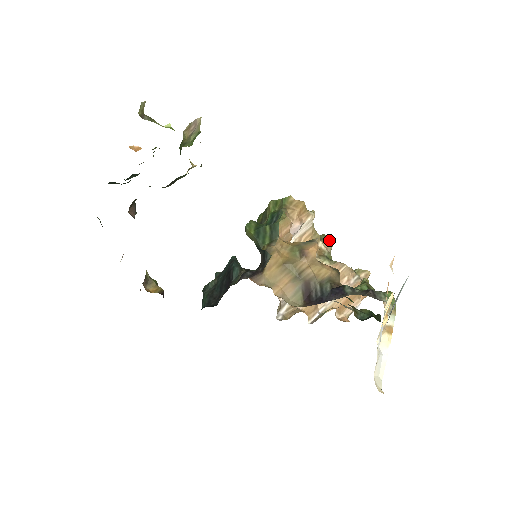
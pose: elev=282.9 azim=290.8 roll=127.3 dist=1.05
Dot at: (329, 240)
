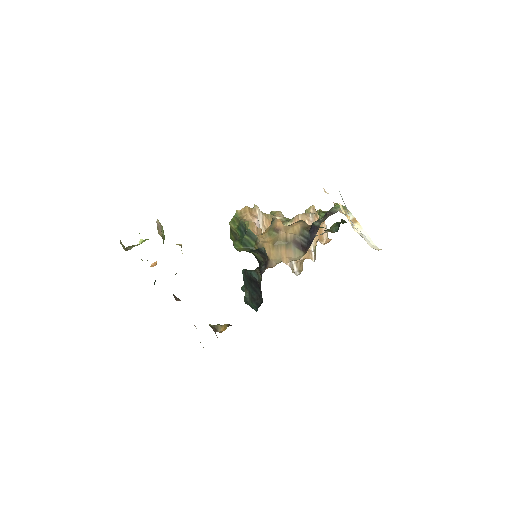
Dot at: (277, 211)
